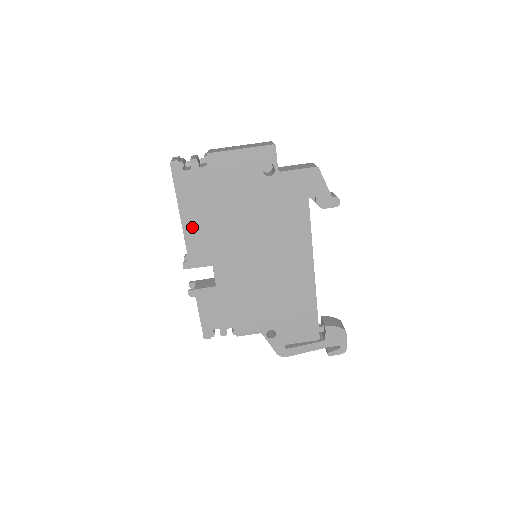
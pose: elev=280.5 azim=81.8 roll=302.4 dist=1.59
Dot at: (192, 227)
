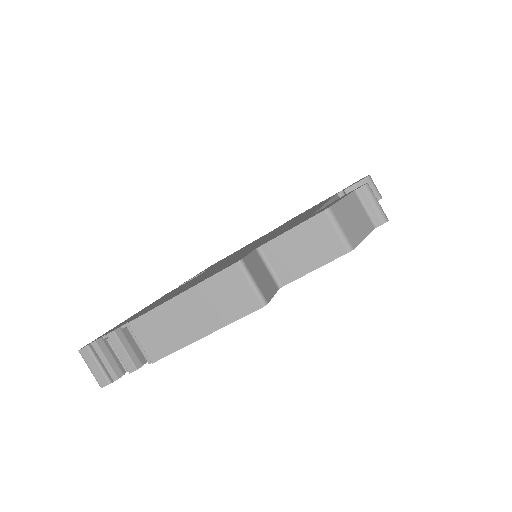
Dot at: occluded
